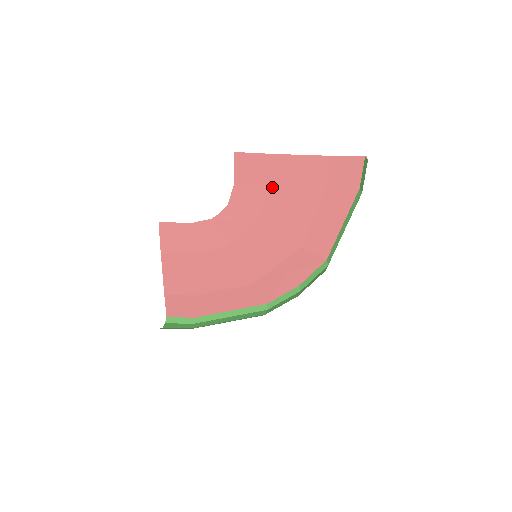
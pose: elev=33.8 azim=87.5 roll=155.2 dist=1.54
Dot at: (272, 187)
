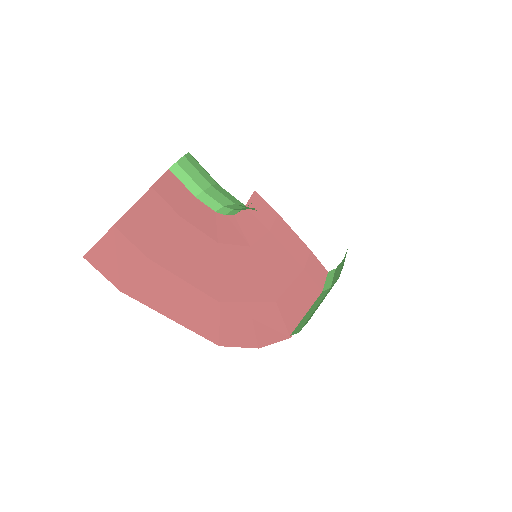
Dot at: (271, 233)
